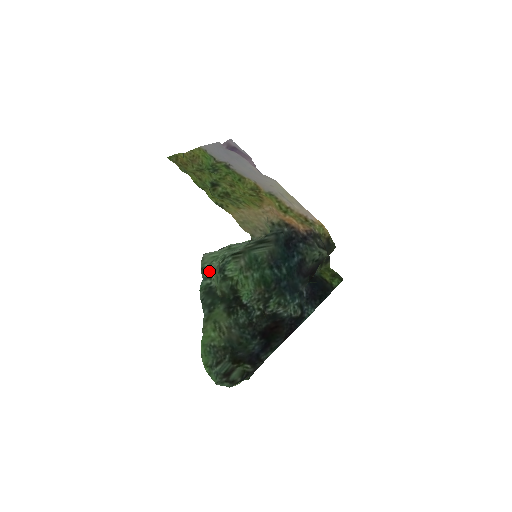
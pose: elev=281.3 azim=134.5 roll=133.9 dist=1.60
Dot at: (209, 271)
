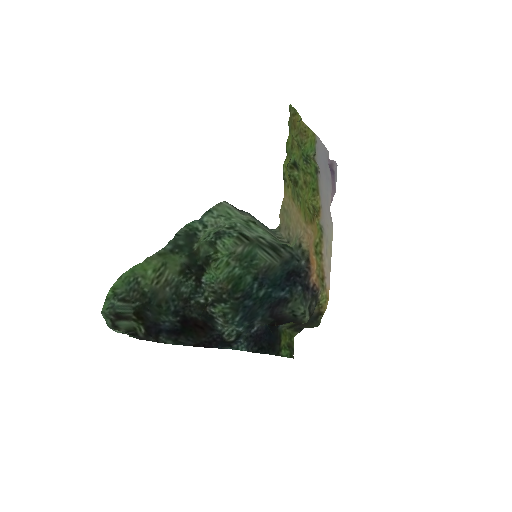
Dot at: (211, 220)
